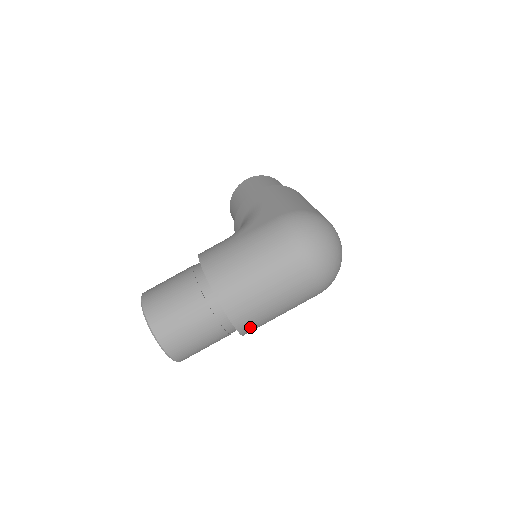
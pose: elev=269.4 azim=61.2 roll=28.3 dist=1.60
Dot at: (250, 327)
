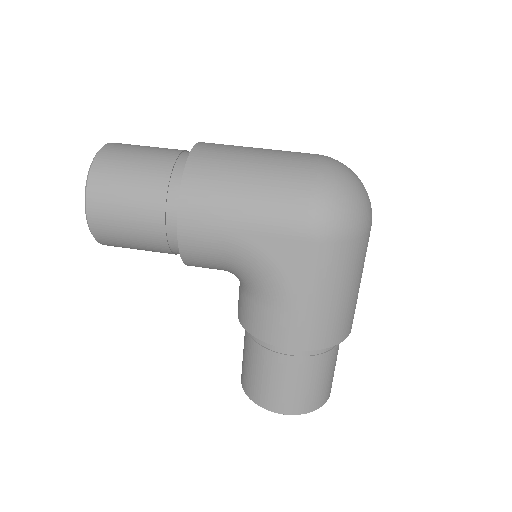
Dot at: occluded
